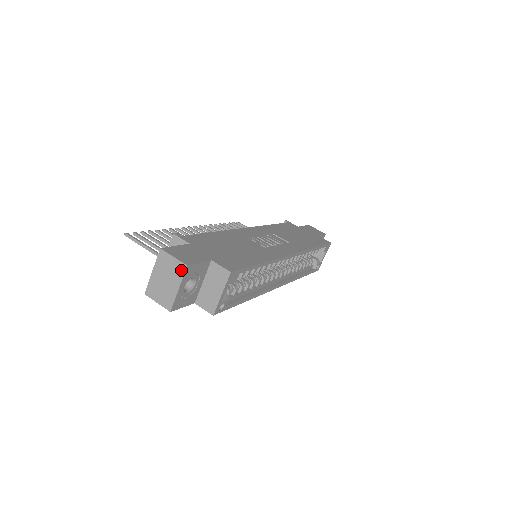
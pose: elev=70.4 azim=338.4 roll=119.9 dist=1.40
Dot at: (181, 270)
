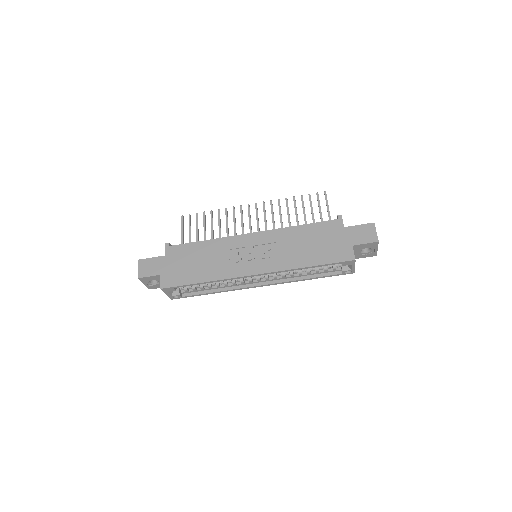
Dot at: occluded
